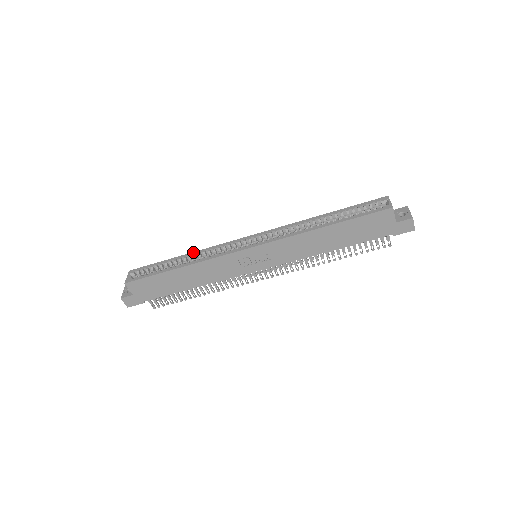
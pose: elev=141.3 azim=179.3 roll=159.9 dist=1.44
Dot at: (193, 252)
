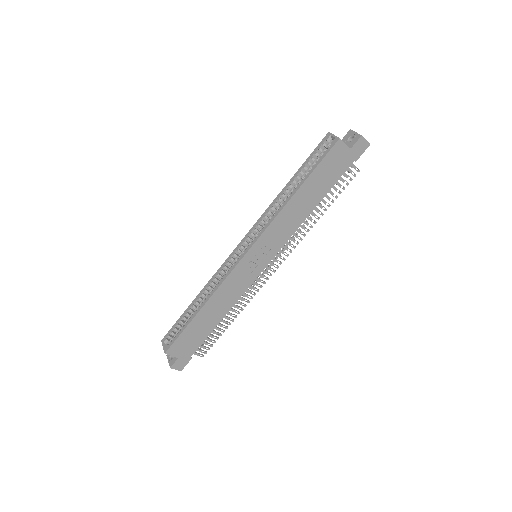
Dot at: (202, 289)
